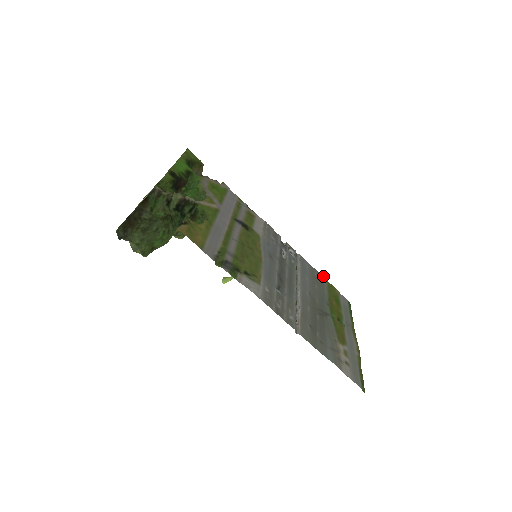
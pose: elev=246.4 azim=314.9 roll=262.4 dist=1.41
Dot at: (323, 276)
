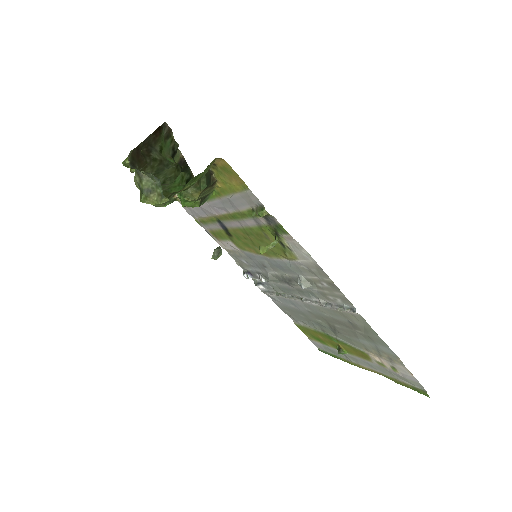
Dot at: (291, 317)
